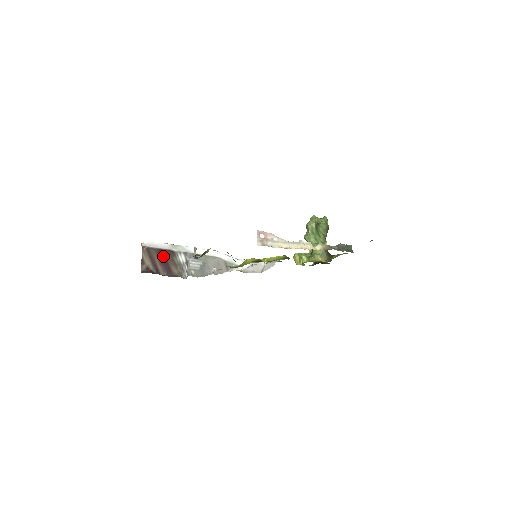
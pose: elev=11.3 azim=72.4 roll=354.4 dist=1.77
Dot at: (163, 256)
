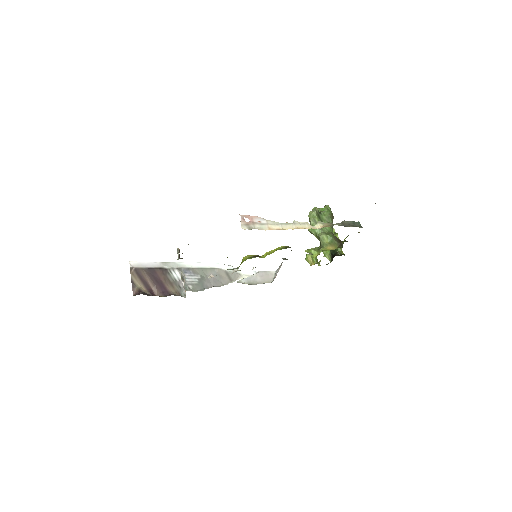
Dot at: (155, 275)
